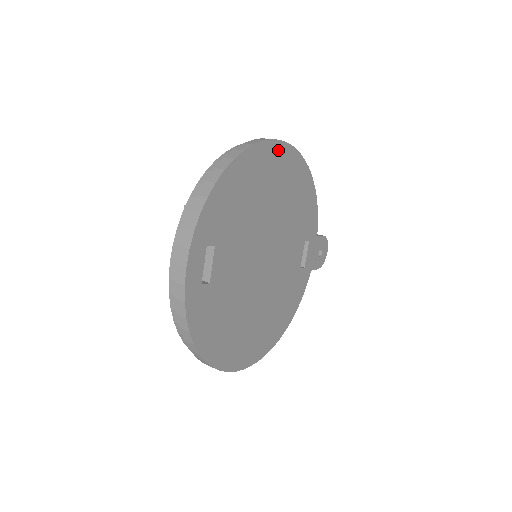
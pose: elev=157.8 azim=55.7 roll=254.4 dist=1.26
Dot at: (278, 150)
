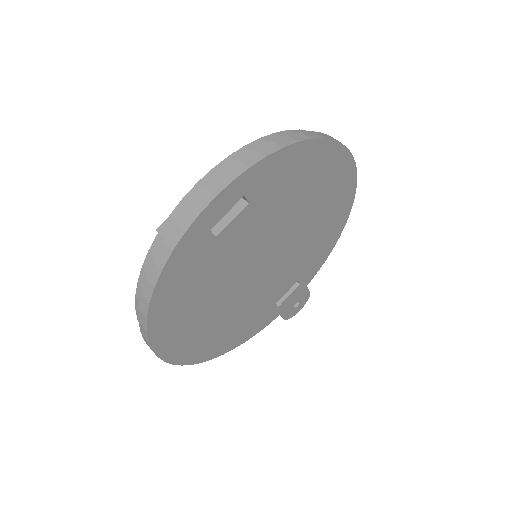
Dot at: (348, 171)
